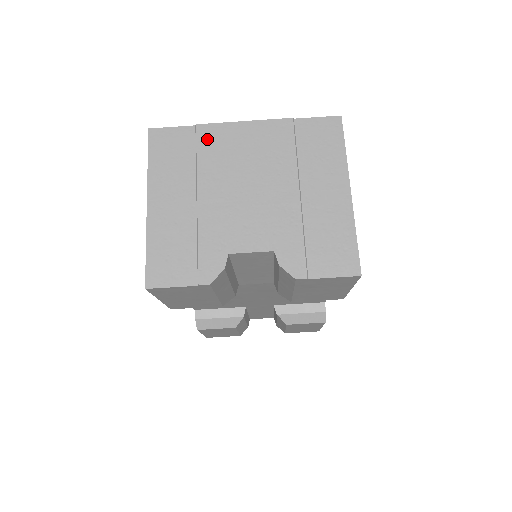
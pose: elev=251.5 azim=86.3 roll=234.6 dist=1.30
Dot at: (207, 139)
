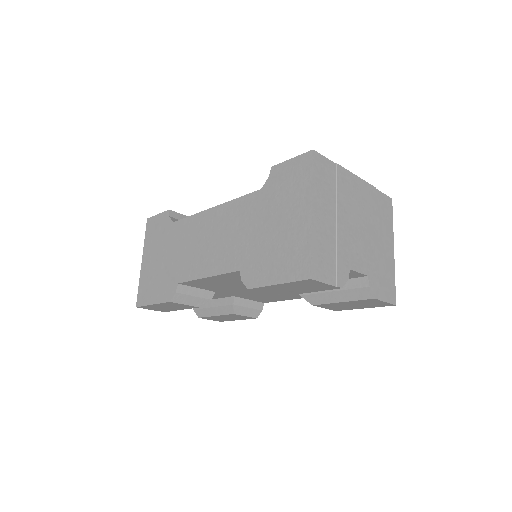
Dot at: (342, 178)
